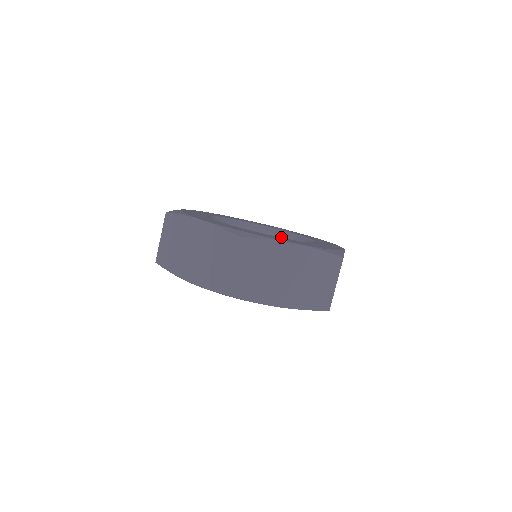
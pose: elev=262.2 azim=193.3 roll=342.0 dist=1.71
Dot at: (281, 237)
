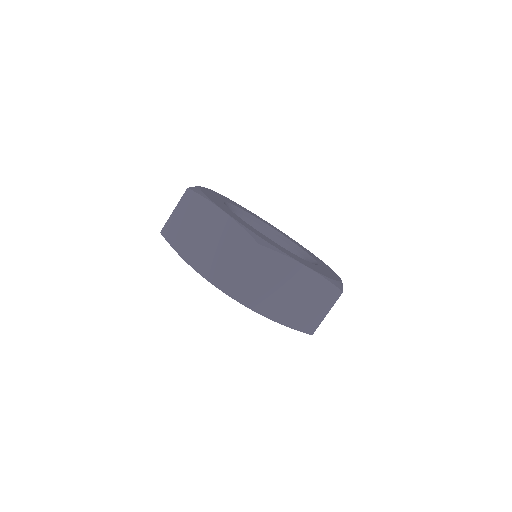
Dot at: (282, 242)
